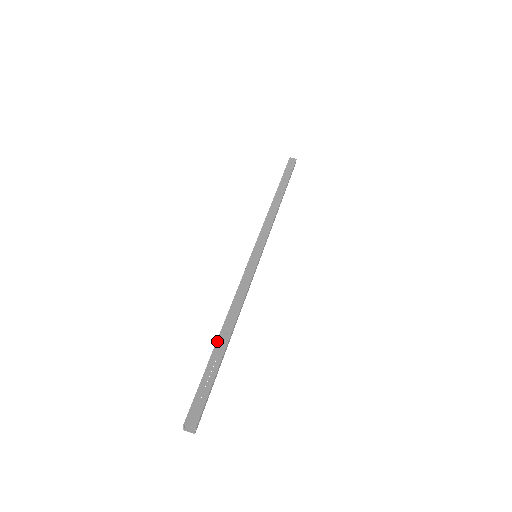
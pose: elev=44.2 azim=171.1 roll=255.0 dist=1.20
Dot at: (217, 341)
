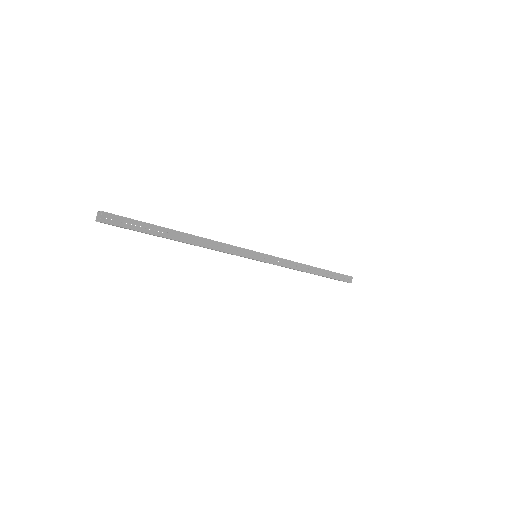
Dot at: occluded
